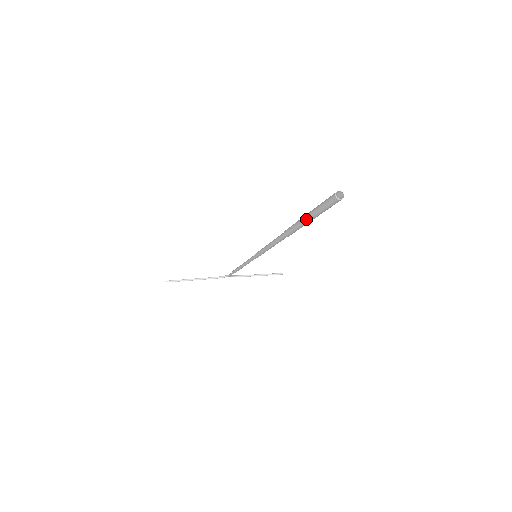
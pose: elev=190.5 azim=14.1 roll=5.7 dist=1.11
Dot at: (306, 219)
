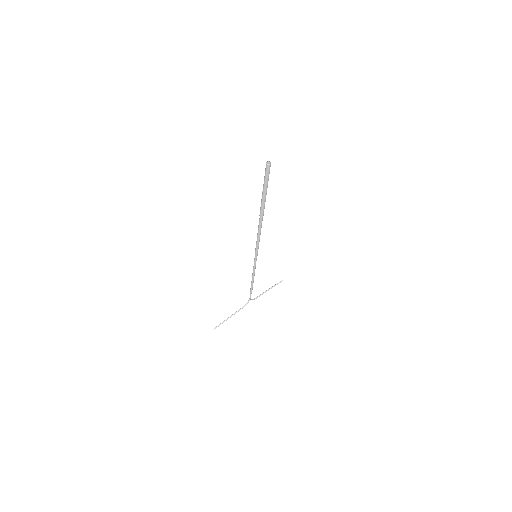
Dot at: (264, 193)
